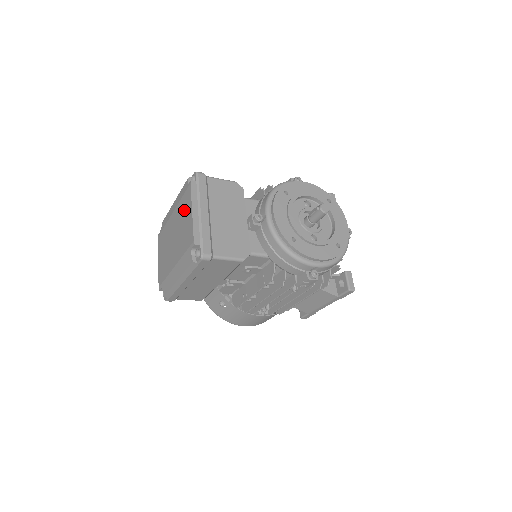
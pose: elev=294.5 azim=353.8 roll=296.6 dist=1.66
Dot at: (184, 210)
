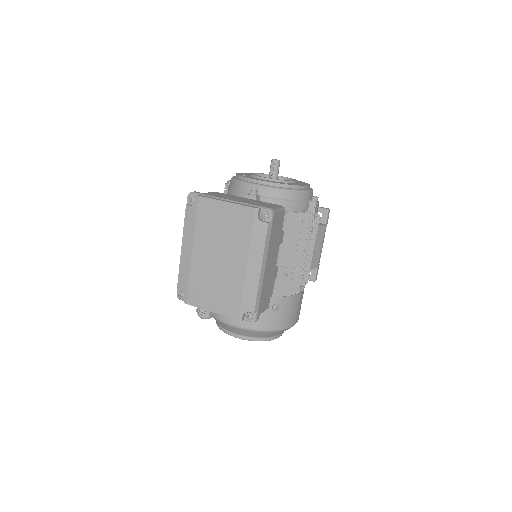
Dot at: (212, 220)
